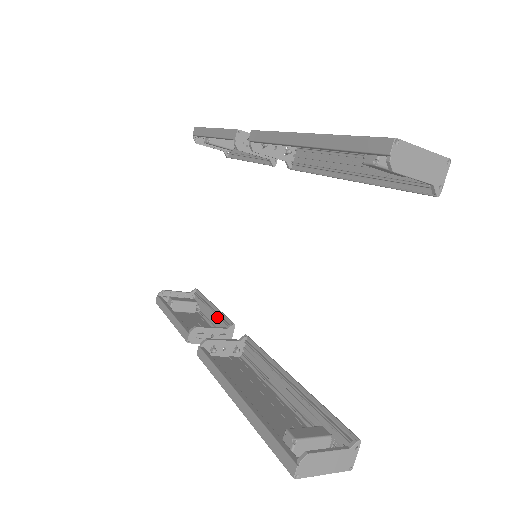
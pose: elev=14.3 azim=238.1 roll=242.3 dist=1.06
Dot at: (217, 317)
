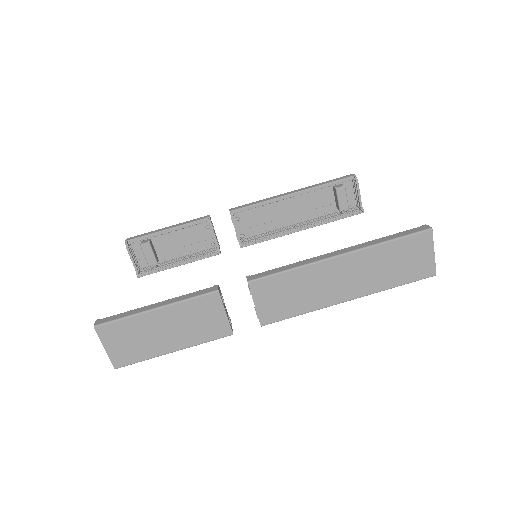
Dot at: occluded
